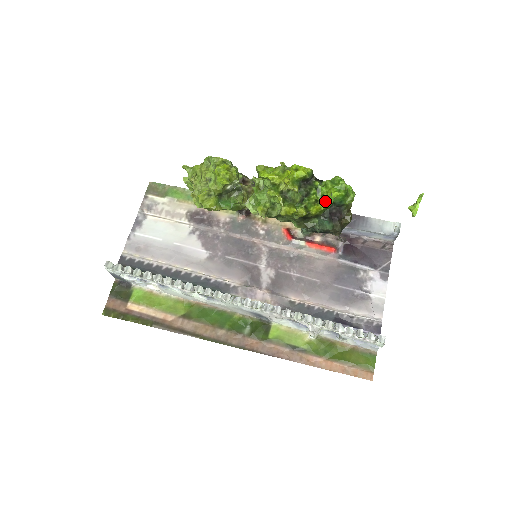
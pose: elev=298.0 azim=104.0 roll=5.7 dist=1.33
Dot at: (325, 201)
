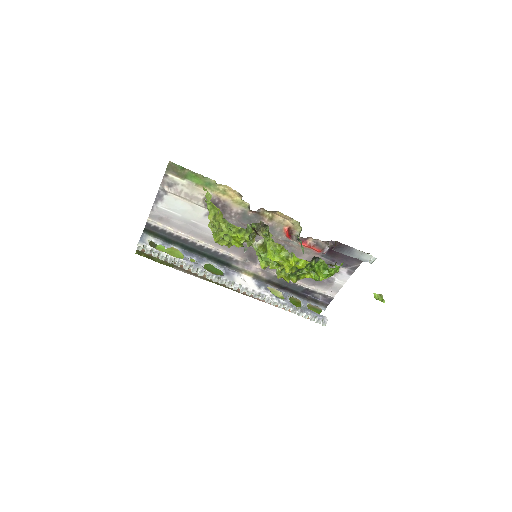
Dot at: (315, 274)
